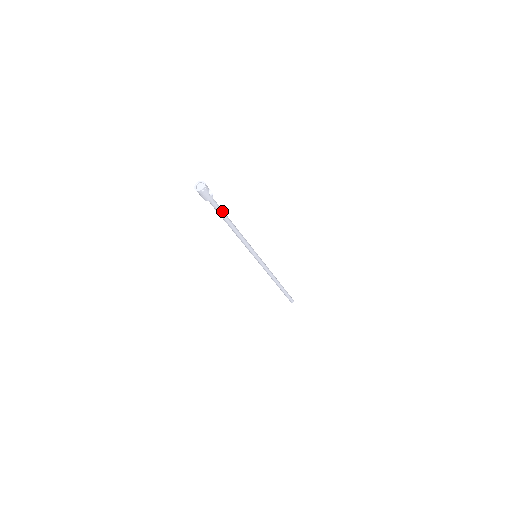
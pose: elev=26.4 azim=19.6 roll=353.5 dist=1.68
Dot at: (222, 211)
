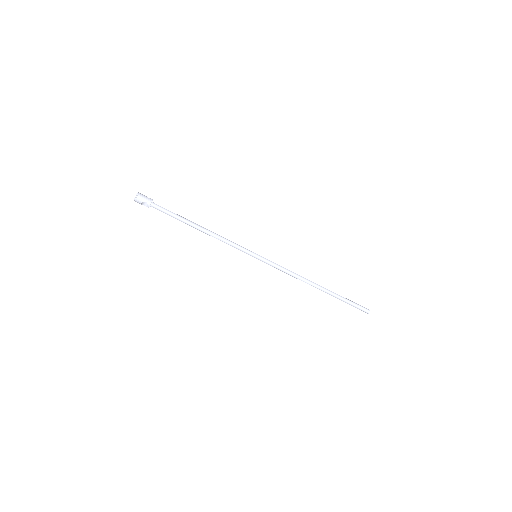
Dot at: (174, 214)
